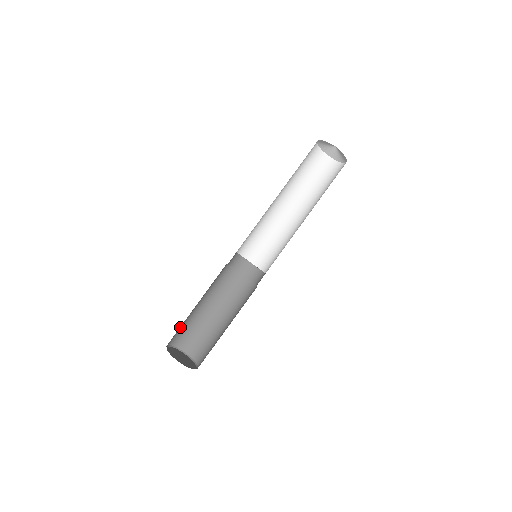
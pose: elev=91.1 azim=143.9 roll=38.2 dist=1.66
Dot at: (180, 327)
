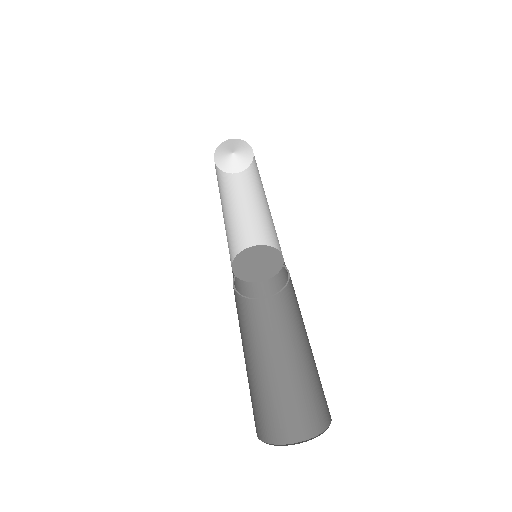
Dot at: occluded
